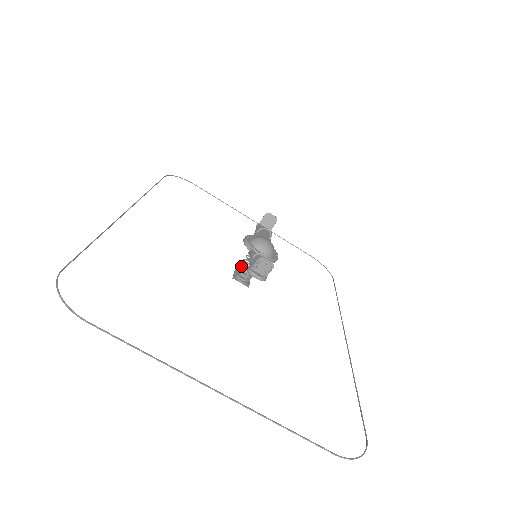
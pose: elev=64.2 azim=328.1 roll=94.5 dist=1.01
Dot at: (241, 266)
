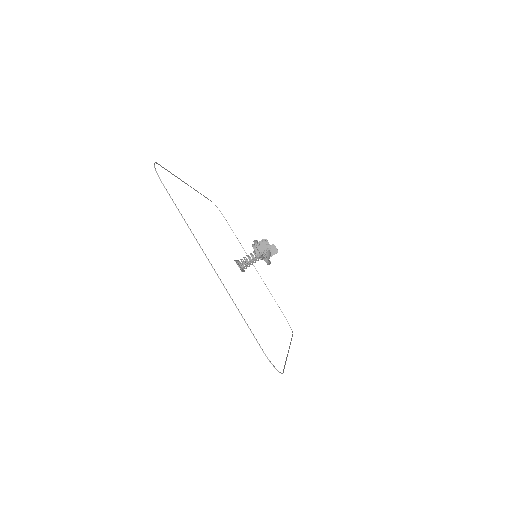
Dot at: occluded
